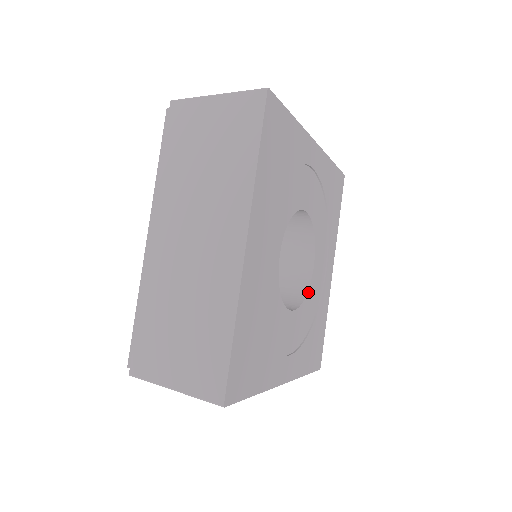
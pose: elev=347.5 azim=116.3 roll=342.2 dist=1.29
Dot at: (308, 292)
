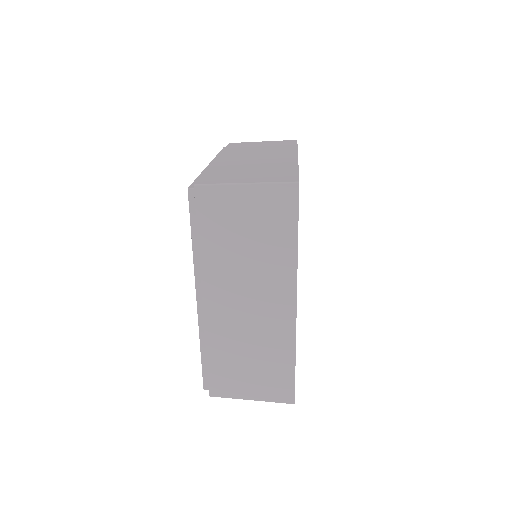
Dot at: occluded
